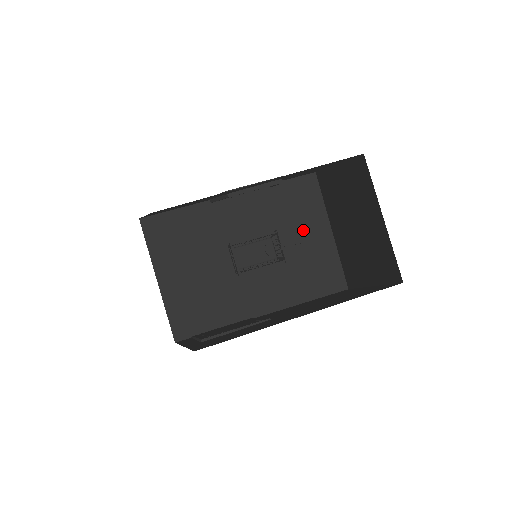
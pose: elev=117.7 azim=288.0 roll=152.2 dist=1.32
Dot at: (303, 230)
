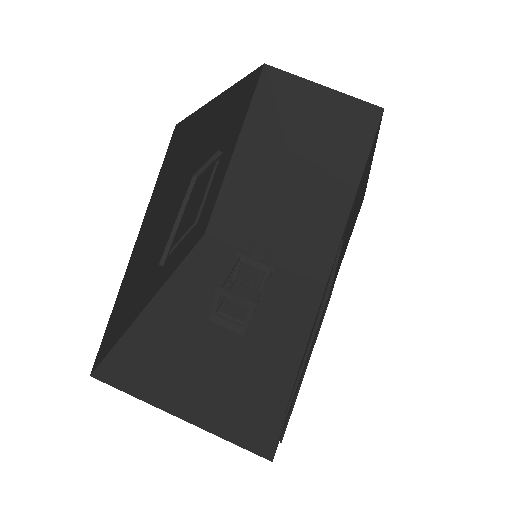
Dot at: (246, 273)
